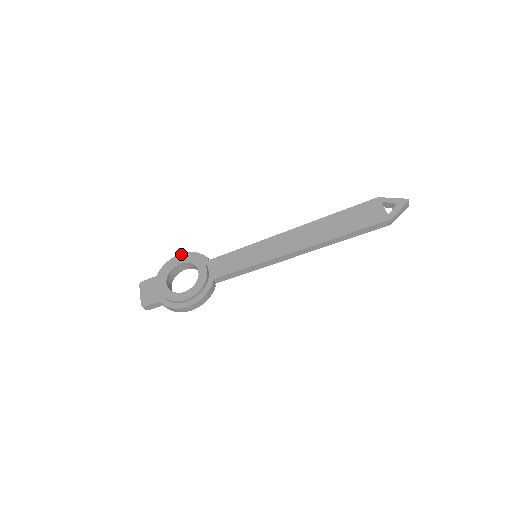
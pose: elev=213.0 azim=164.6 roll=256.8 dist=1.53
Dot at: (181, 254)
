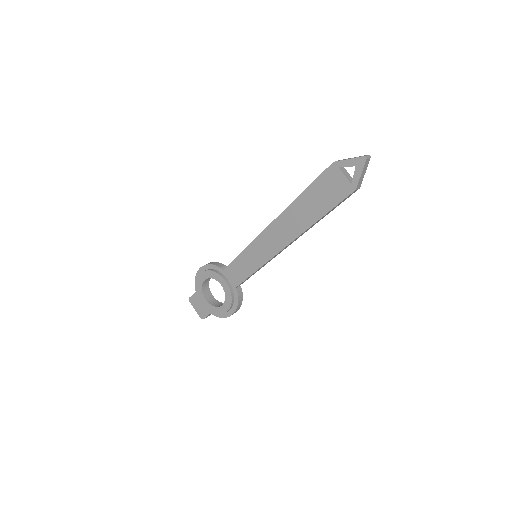
Dot at: (200, 268)
